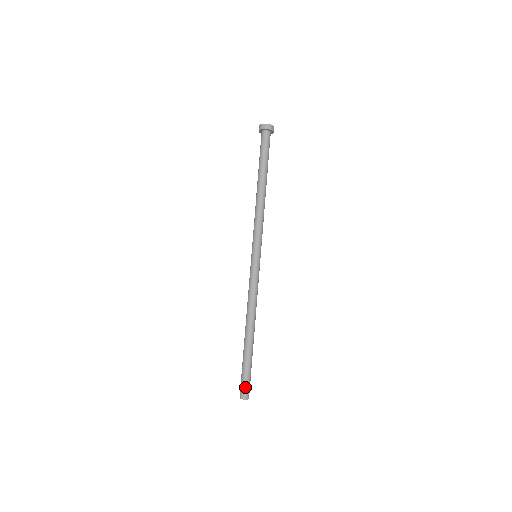
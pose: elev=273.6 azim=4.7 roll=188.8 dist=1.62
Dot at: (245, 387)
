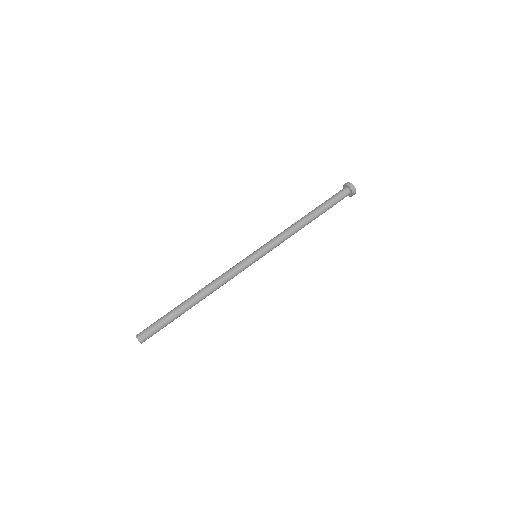
Dot at: (149, 332)
